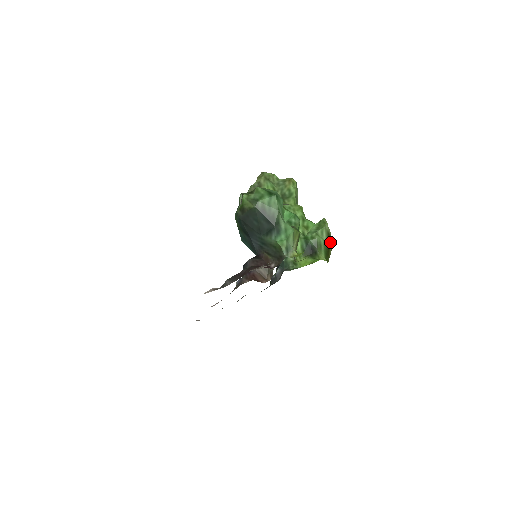
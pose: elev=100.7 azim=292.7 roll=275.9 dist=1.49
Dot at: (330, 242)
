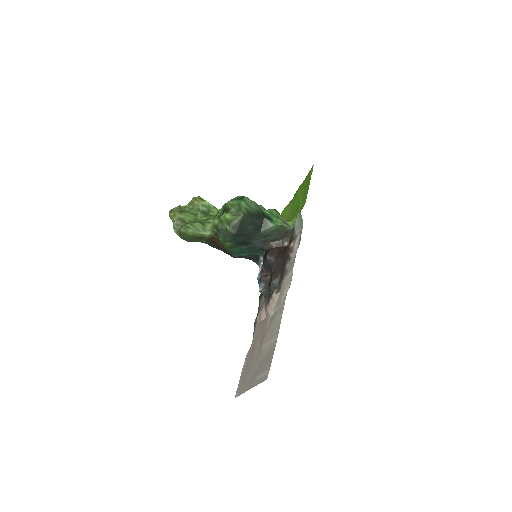
Dot at: occluded
